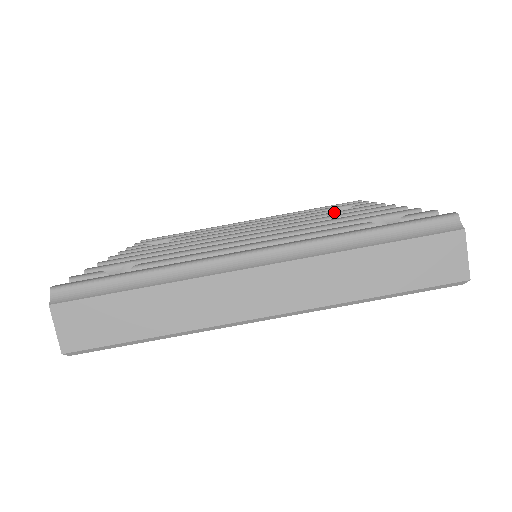
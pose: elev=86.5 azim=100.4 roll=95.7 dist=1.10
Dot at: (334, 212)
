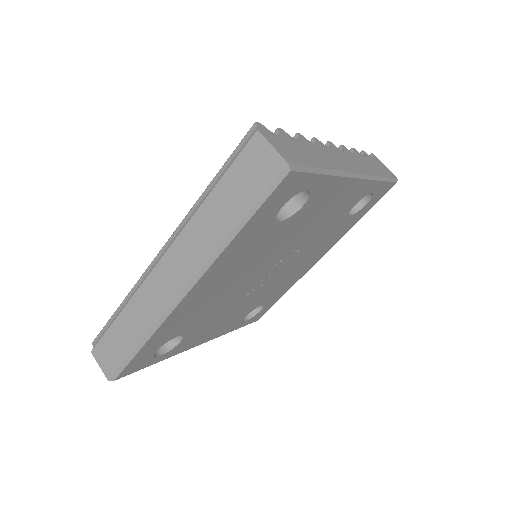
Dot at: occluded
